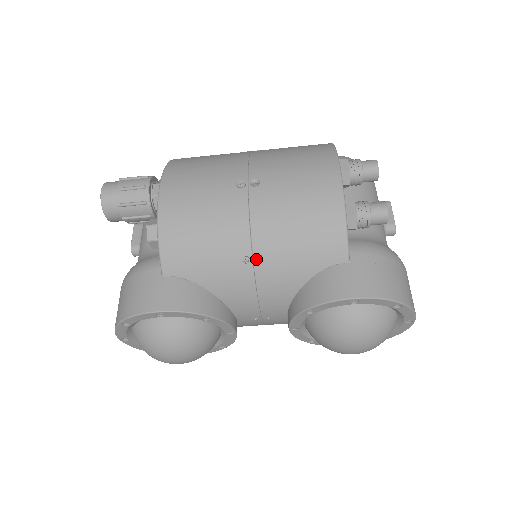
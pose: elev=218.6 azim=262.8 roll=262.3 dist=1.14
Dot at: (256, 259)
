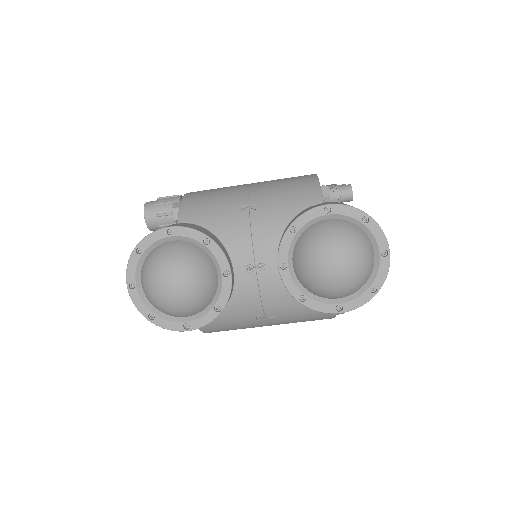
Dot at: (252, 206)
